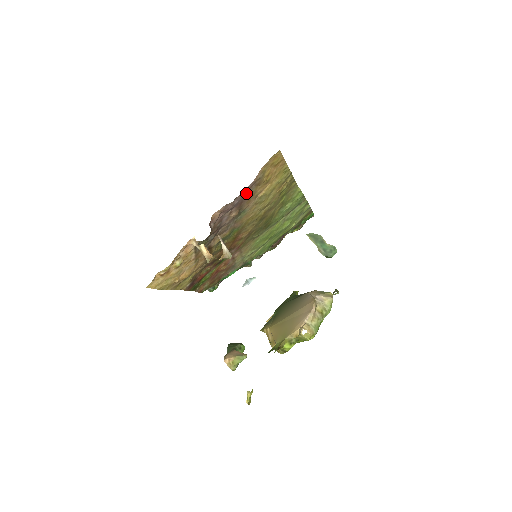
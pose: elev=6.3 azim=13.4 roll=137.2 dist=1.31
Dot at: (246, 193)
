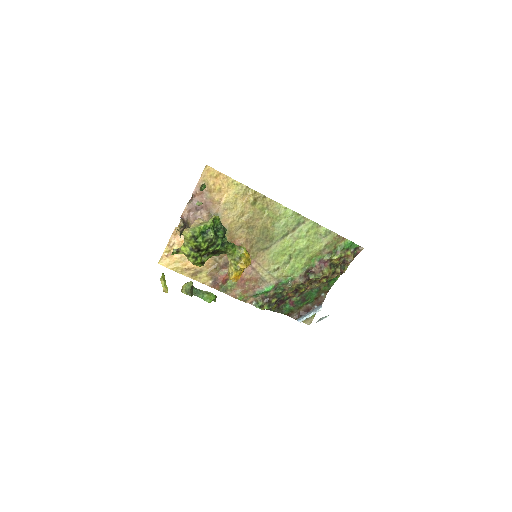
Dot at: (204, 198)
